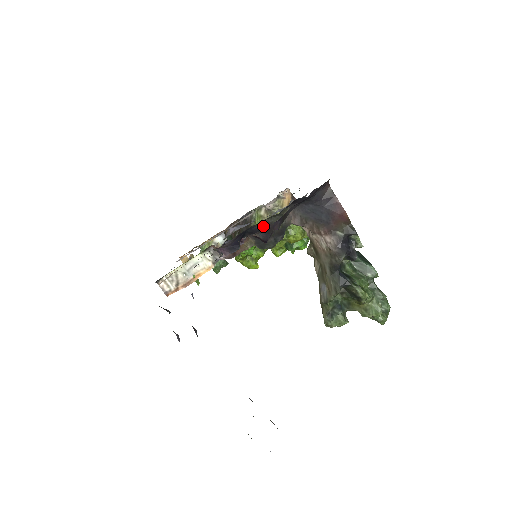
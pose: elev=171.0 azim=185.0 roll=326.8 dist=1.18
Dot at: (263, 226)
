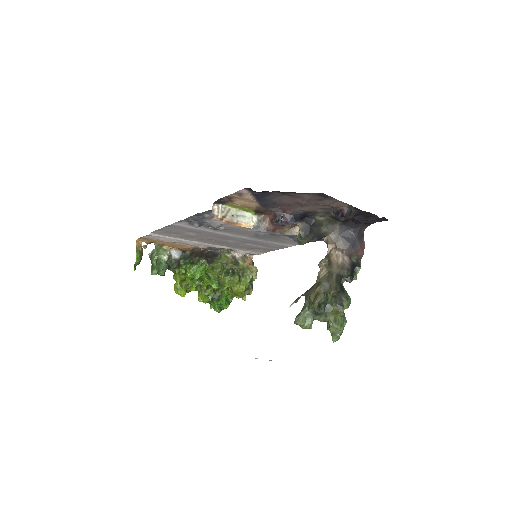
Dot at: (317, 222)
